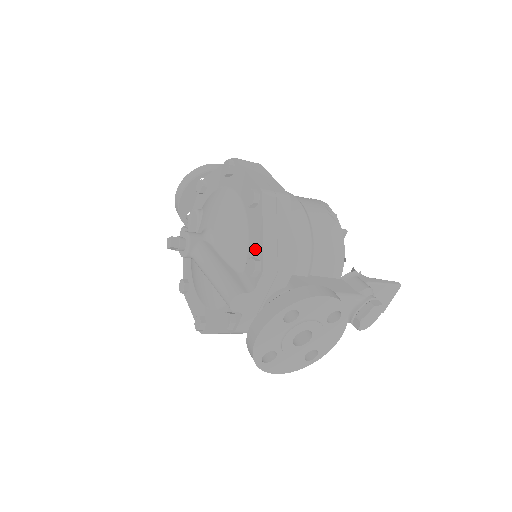
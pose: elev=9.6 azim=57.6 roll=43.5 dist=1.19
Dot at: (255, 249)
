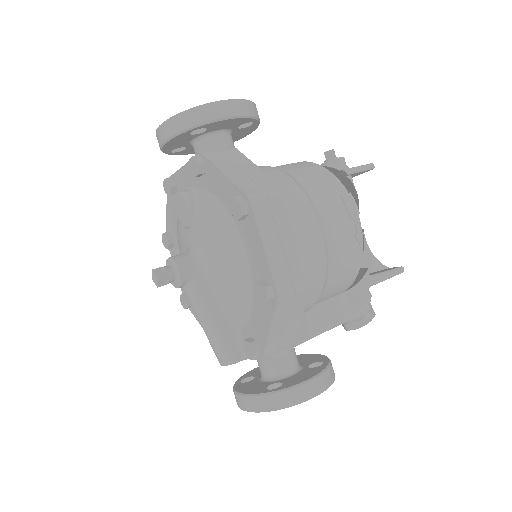
Dot at: (256, 333)
